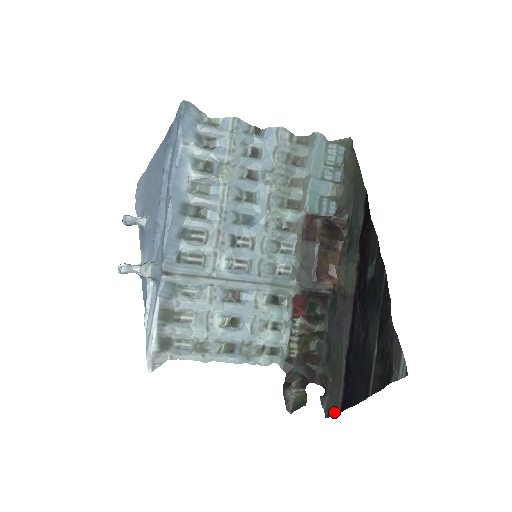
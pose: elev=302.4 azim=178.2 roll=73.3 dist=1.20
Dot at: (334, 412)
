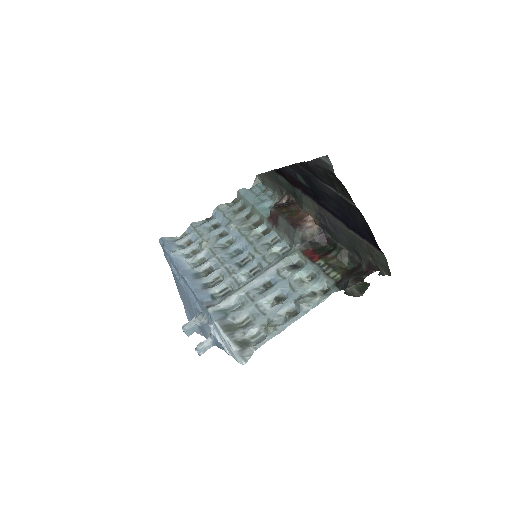
Dot at: (386, 263)
